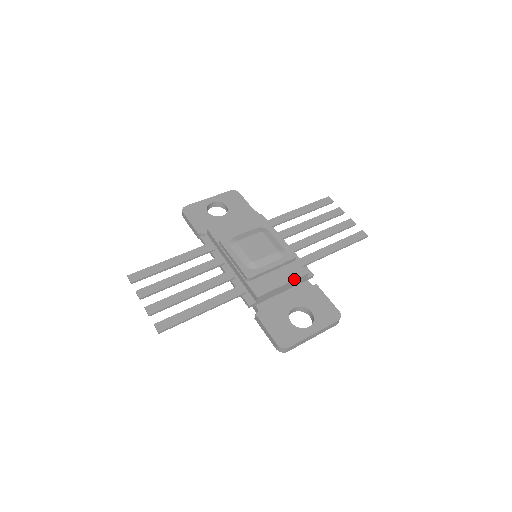
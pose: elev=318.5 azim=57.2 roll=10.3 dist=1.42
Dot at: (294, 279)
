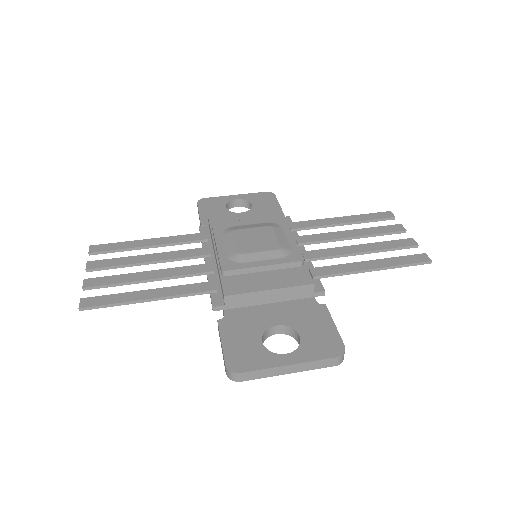
Dot at: (288, 286)
